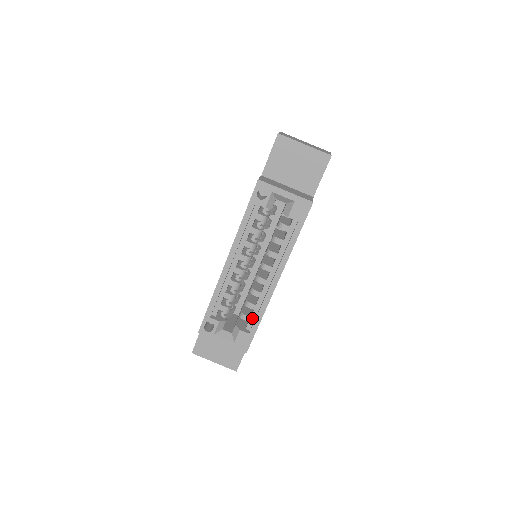
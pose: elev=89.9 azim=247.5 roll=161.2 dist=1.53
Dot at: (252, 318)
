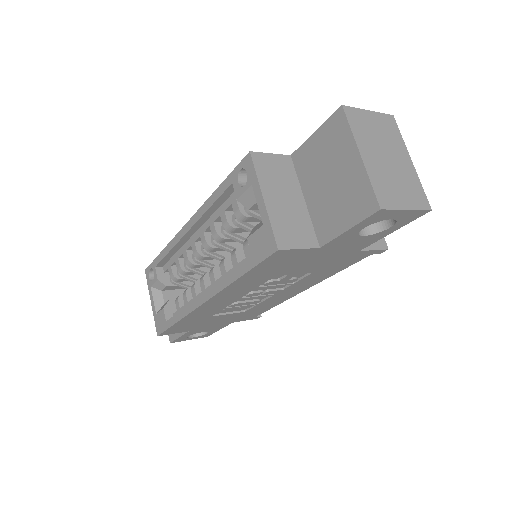
Dot at: occluded
